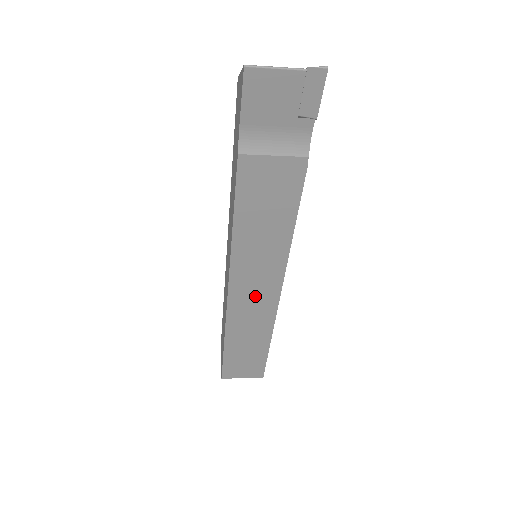
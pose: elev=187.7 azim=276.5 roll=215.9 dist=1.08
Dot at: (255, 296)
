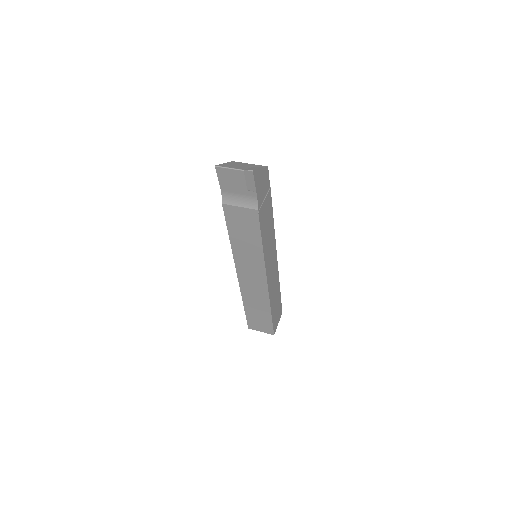
Dot at: (253, 280)
